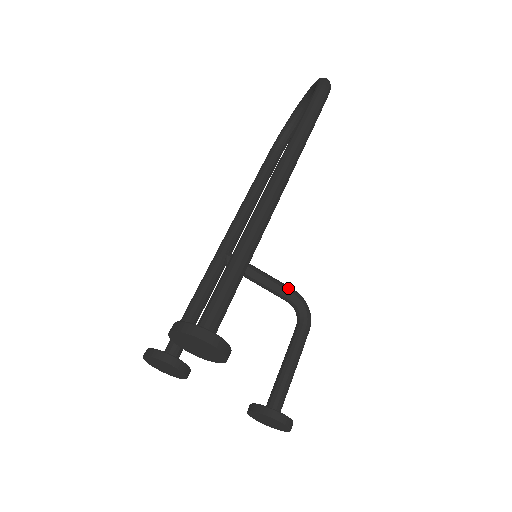
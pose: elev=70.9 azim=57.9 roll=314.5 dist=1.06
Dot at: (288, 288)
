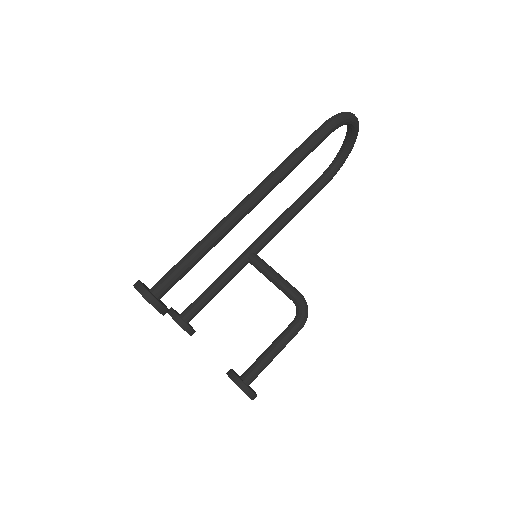
Dot at: (293, 289)
